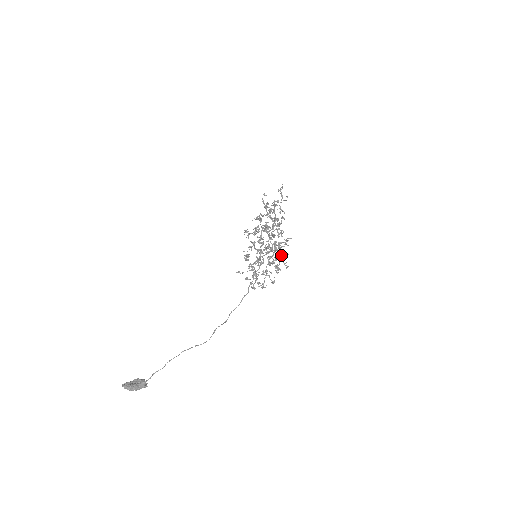
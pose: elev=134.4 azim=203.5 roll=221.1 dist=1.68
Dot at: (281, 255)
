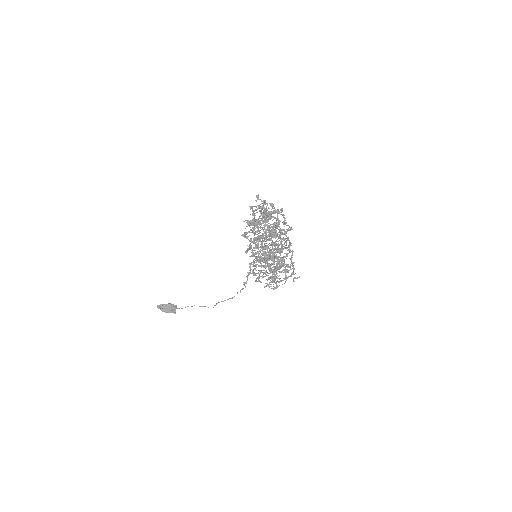
Dot at: (283, 266)
